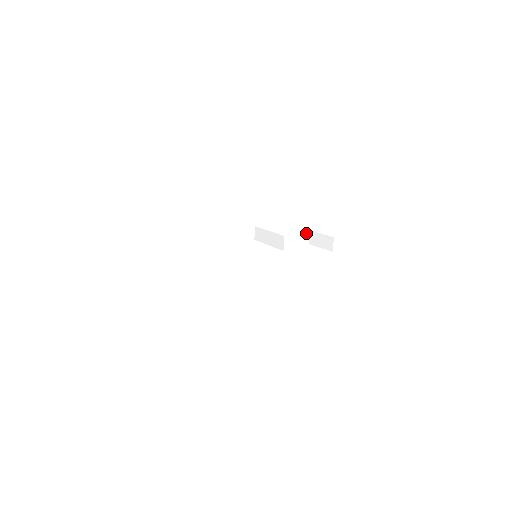
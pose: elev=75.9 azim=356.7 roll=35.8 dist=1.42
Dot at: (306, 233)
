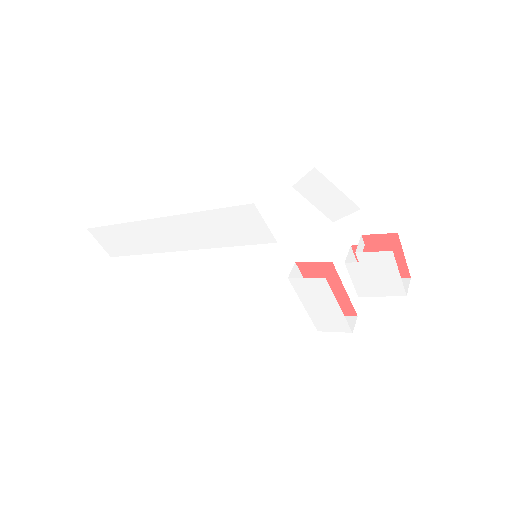
Dot at: occluded
